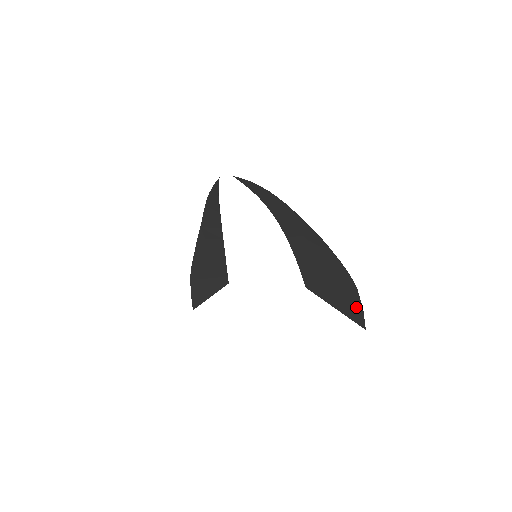
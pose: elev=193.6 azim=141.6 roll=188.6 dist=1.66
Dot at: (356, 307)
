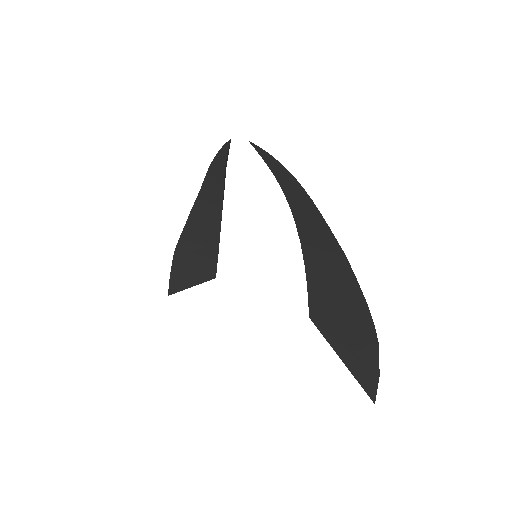
Dot at: (370, 369)
